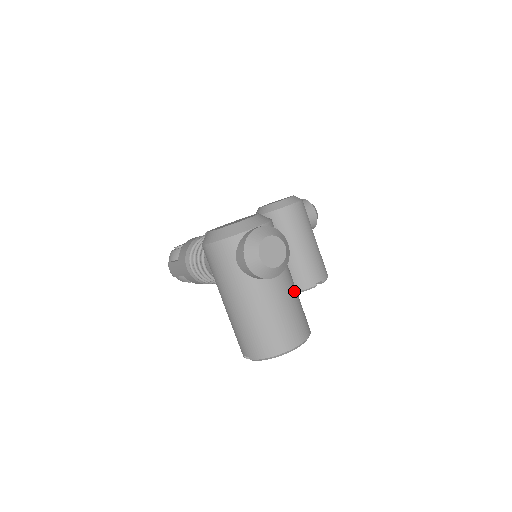
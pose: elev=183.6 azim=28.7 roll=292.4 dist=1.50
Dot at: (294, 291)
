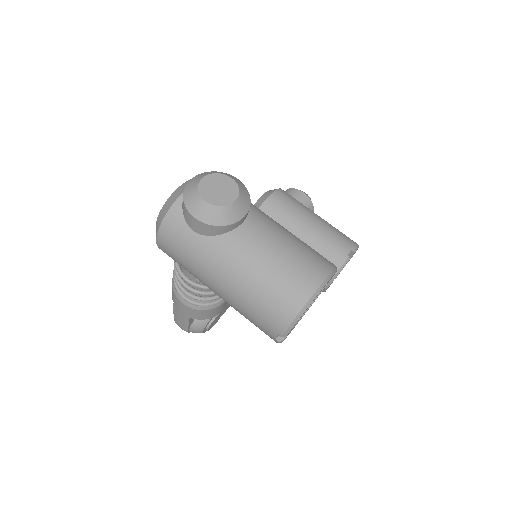
Dot at: (283, 230)
